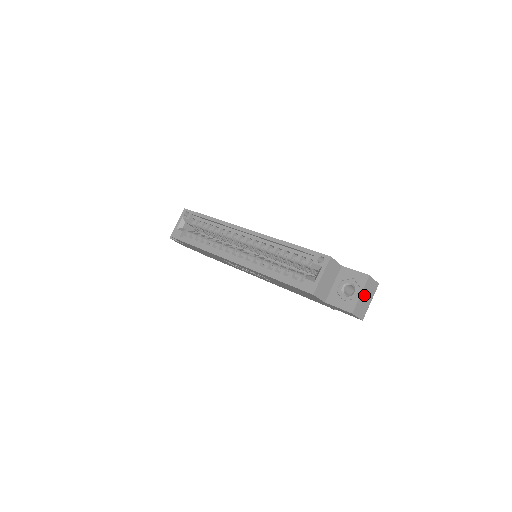
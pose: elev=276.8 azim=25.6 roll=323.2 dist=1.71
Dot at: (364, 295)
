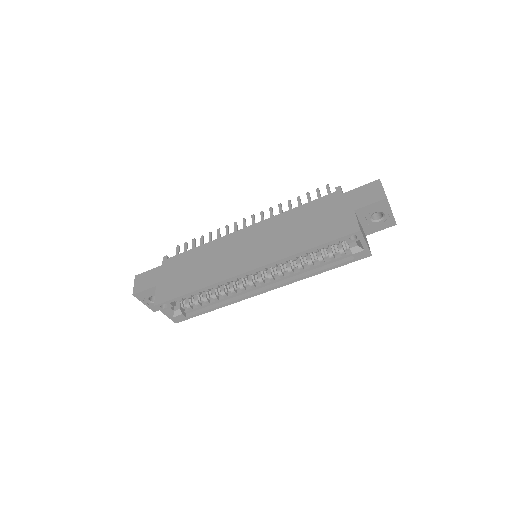
Dot at: occluded
